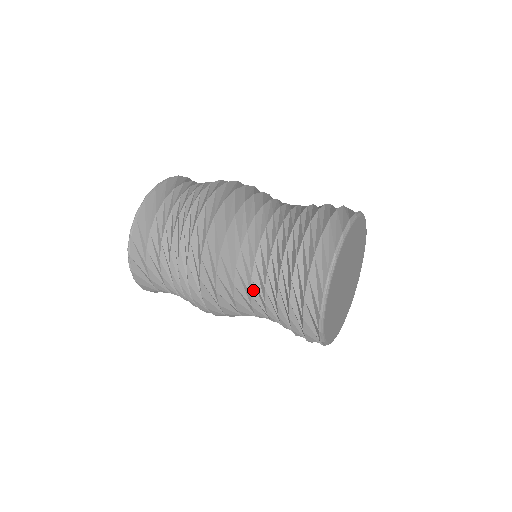
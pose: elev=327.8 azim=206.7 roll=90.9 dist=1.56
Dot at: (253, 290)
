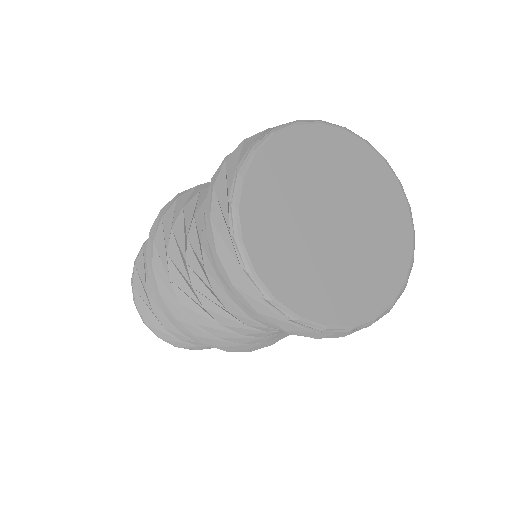
Dot at: (214, 286)
